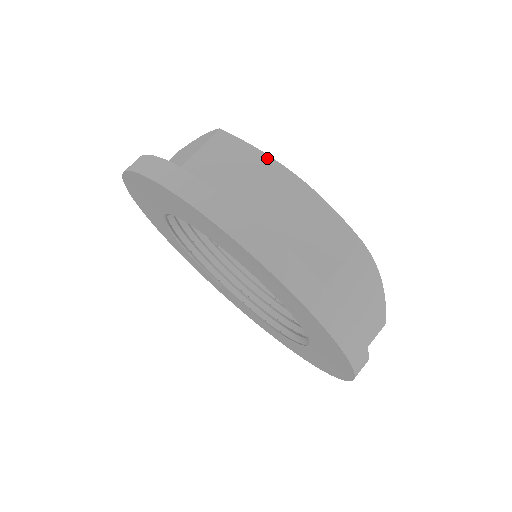
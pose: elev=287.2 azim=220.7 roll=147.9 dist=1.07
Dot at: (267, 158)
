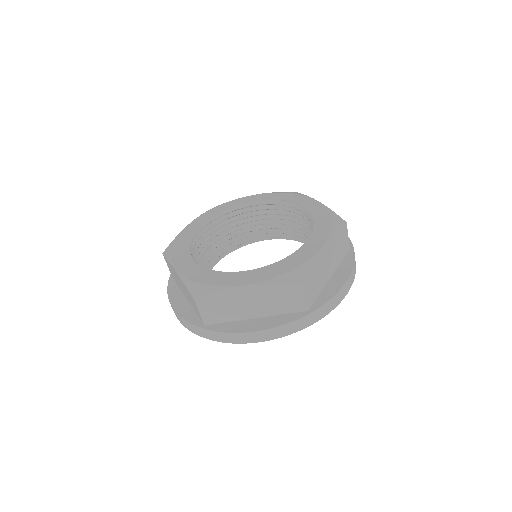
Dot at: (317, 259)
